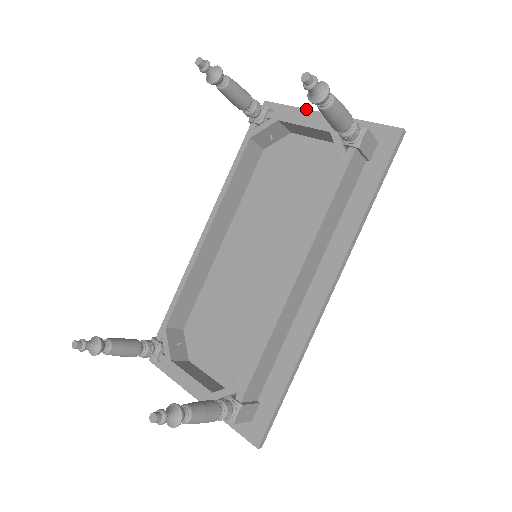
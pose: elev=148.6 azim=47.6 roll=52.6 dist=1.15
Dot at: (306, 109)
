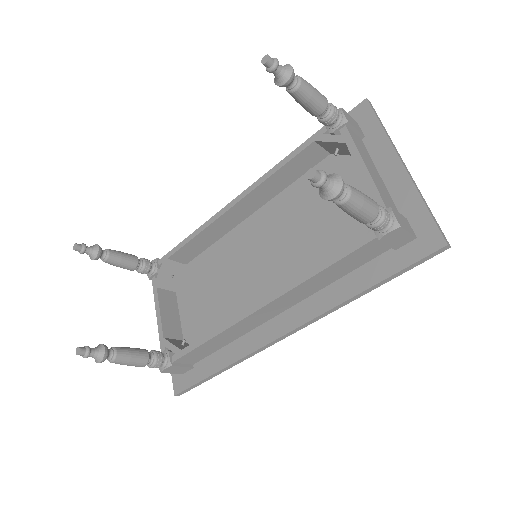
Dot at: (390, 141)
